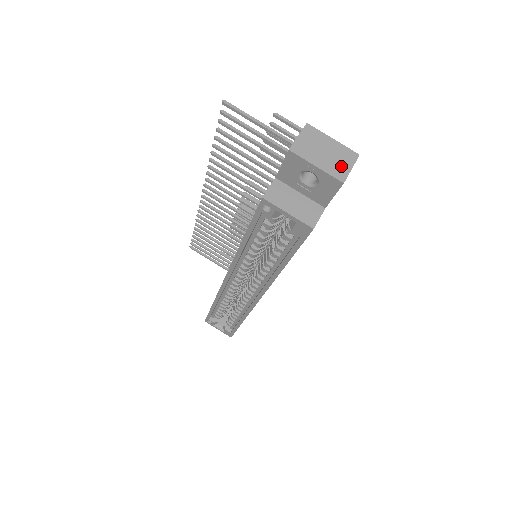
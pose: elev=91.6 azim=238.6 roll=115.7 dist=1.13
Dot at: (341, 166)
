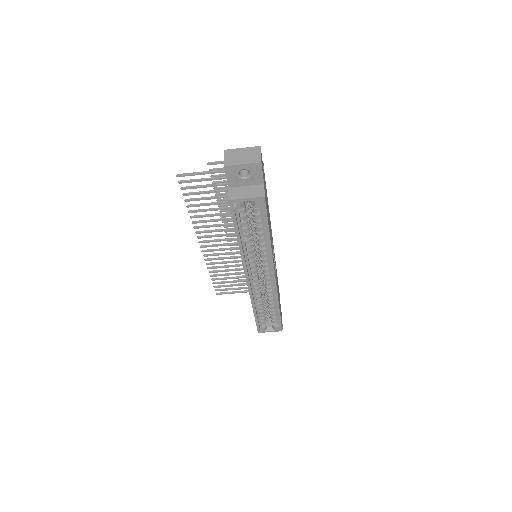
Dot at: (255, 156)
